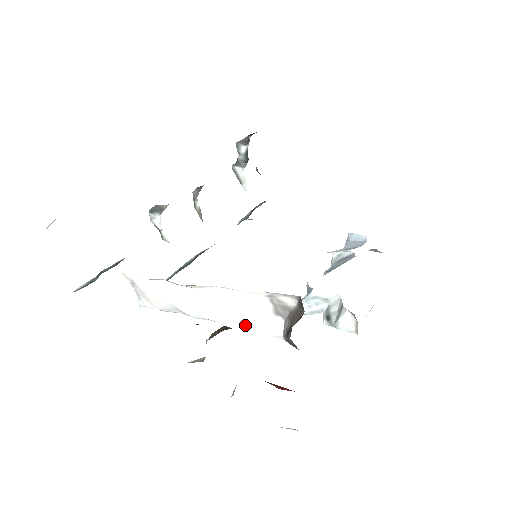
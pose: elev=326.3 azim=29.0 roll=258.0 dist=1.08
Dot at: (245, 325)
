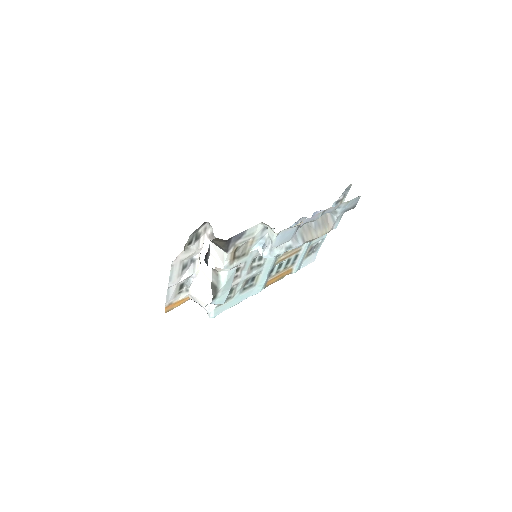
Dot at: (219, 266)
